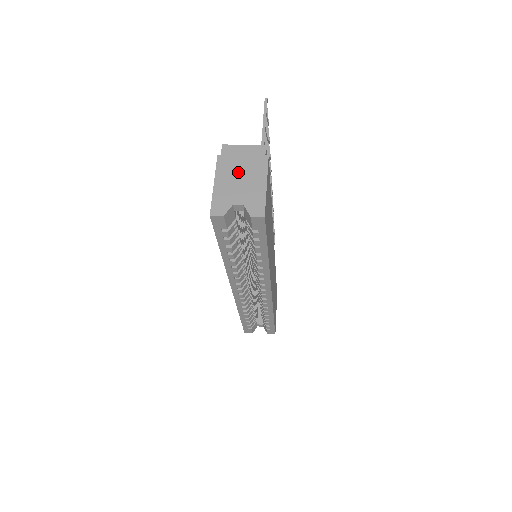
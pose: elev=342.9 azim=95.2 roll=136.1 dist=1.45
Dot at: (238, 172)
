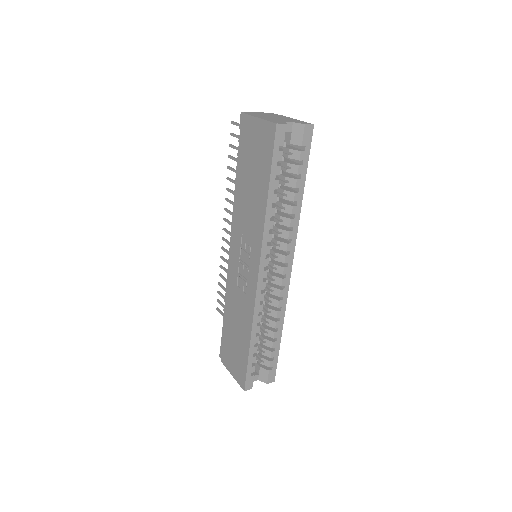
Dot at: (269, 116)
